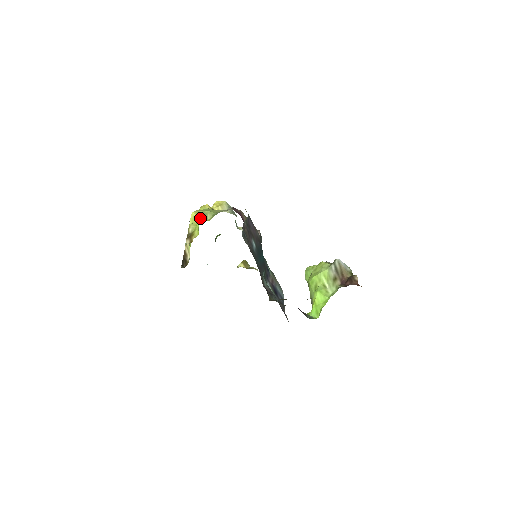
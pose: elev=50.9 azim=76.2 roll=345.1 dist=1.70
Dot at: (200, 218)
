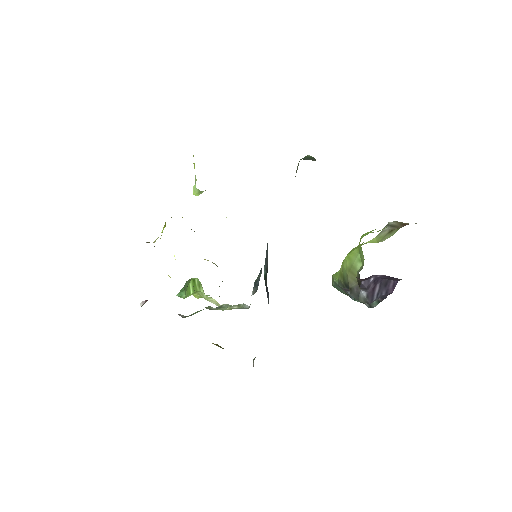
Dot at: occluded
